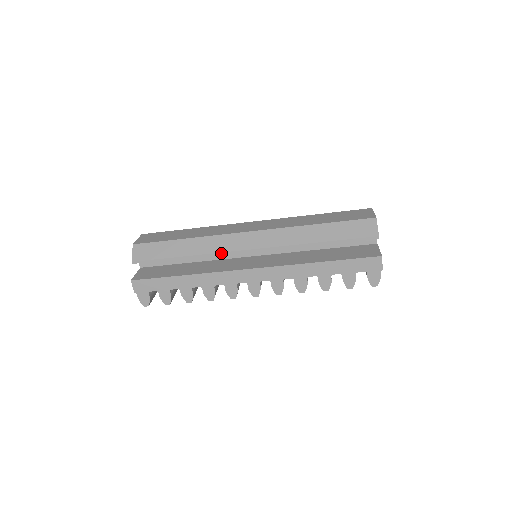
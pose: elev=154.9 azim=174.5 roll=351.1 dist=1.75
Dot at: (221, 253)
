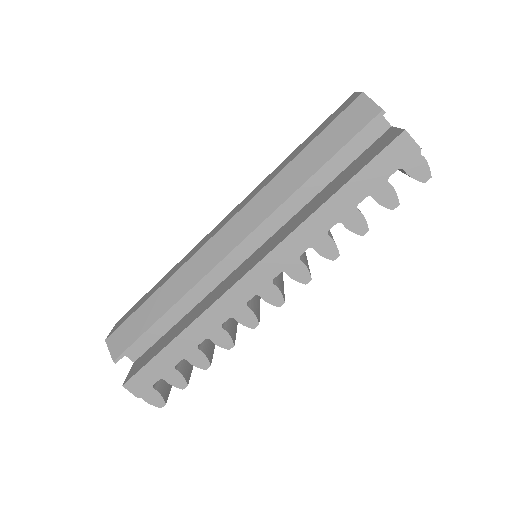
Dot at: (203, 279)
